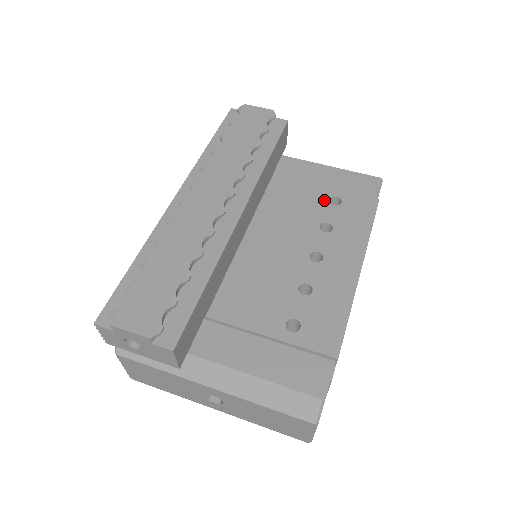
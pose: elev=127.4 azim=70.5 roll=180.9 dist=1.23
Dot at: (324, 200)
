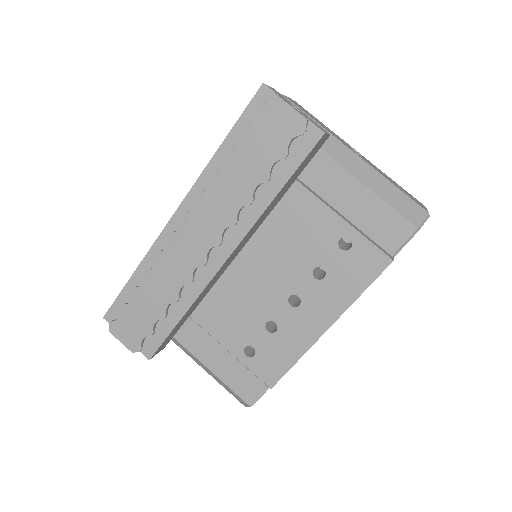
Dot at: (334, 238)
